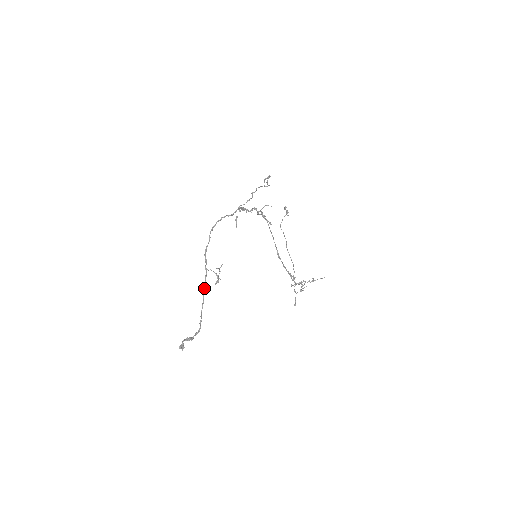
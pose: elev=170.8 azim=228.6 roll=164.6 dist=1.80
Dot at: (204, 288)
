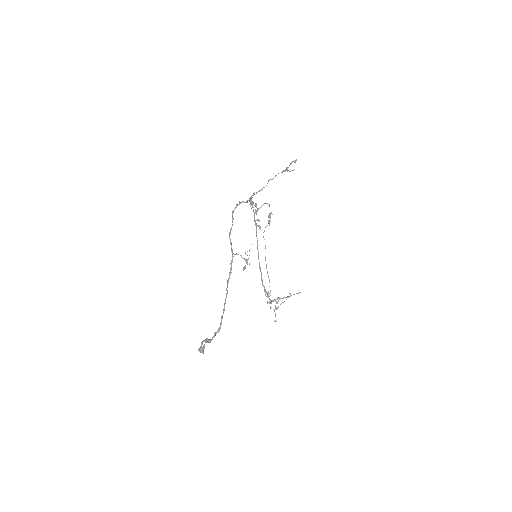
Dot at: (229, 275)
